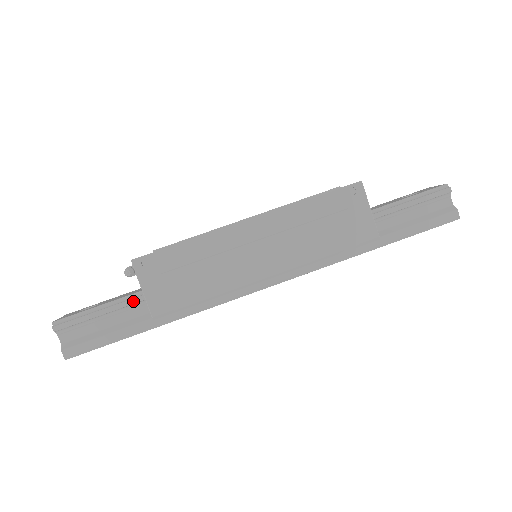
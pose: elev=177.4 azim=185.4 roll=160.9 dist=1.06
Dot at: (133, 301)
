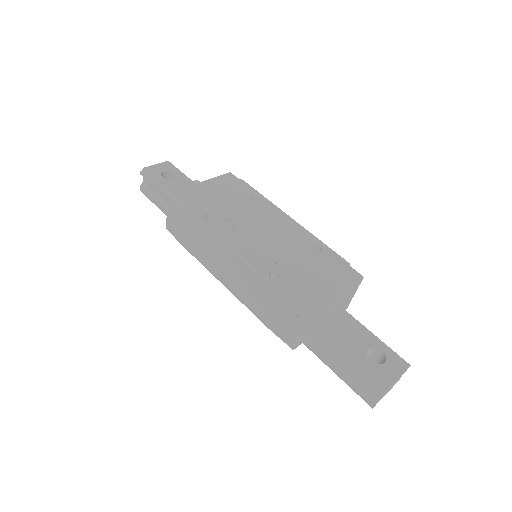
Dot at: occluded
